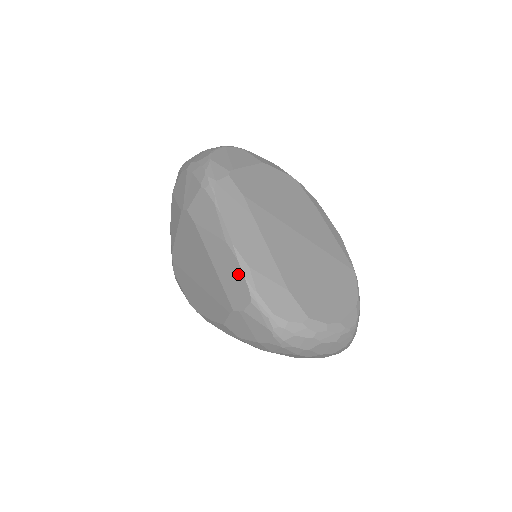
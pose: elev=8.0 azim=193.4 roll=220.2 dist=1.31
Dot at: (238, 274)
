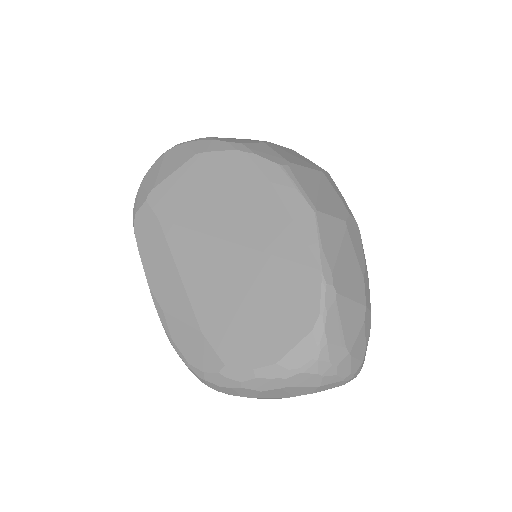
Dot at: occluded
